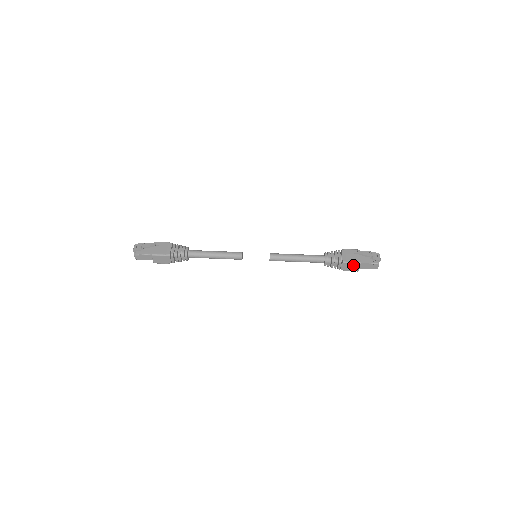
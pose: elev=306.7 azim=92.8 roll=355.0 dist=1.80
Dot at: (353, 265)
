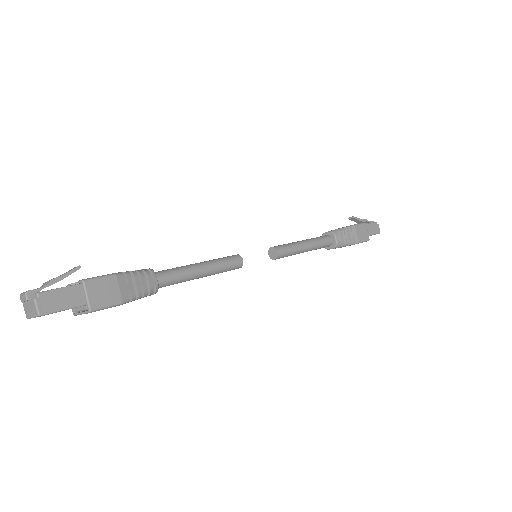
Dot at: (361, 228)
